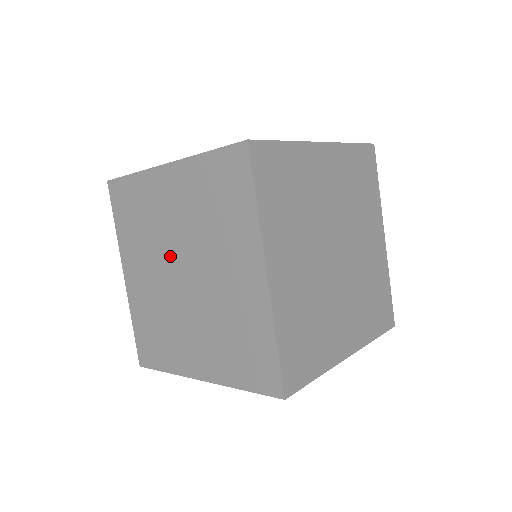
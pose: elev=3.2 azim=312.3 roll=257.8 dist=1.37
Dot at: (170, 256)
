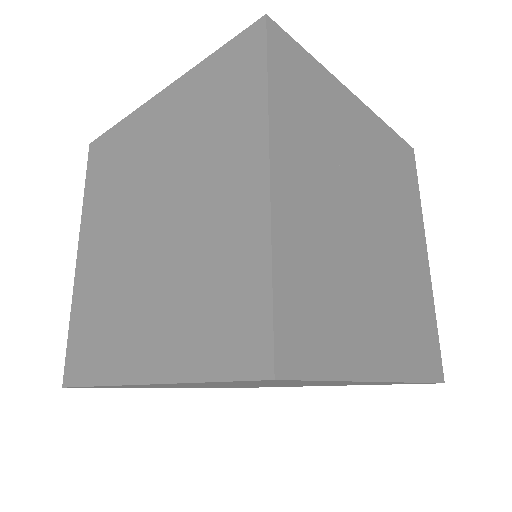
Dot at: (140, 204)
